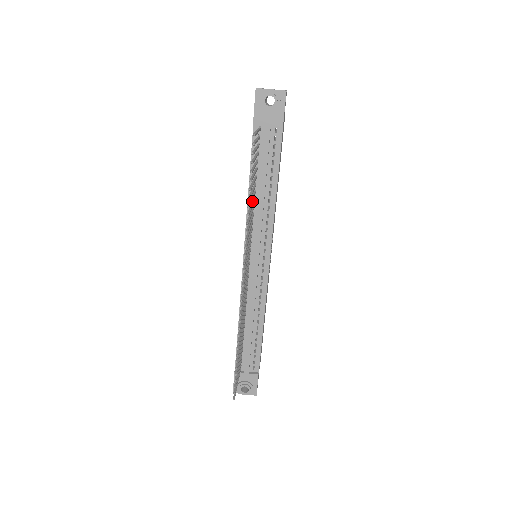
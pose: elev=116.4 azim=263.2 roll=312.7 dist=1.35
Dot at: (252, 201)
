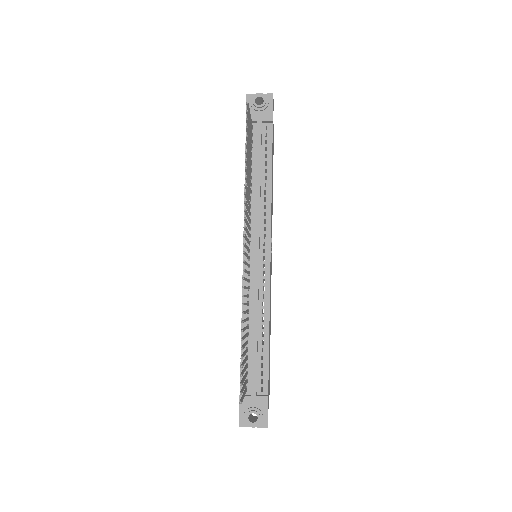
Dot at: occluded
